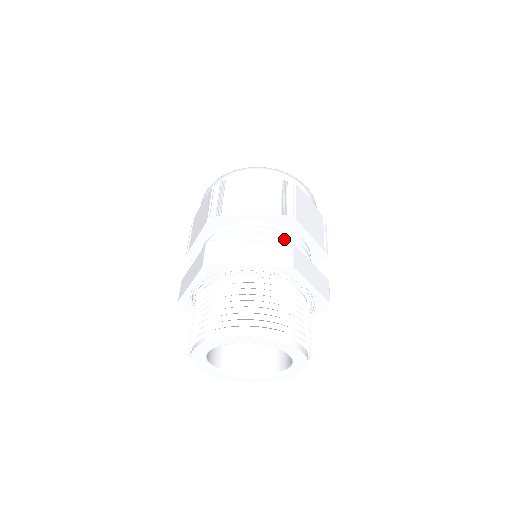
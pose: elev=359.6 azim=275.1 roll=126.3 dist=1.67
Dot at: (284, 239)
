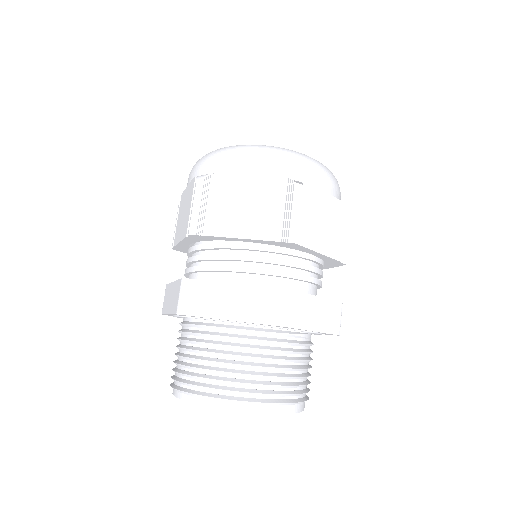
Dot at: (285, 265)
